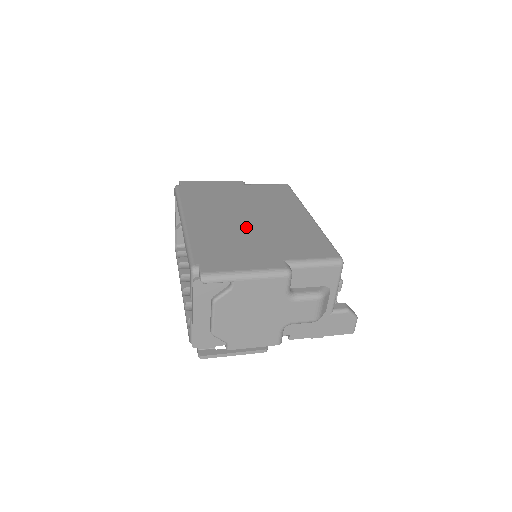
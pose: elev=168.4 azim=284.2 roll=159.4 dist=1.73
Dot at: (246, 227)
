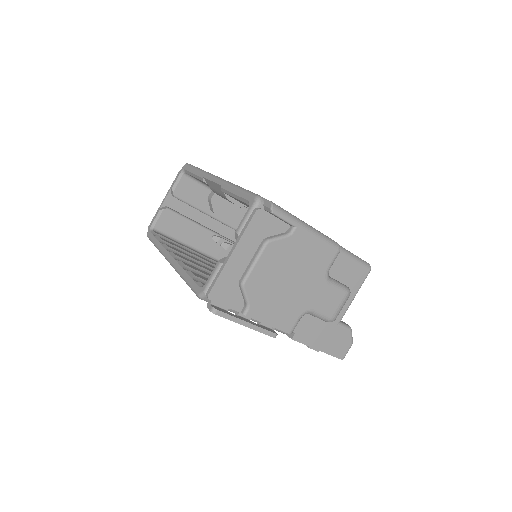
Dot at: occluded
